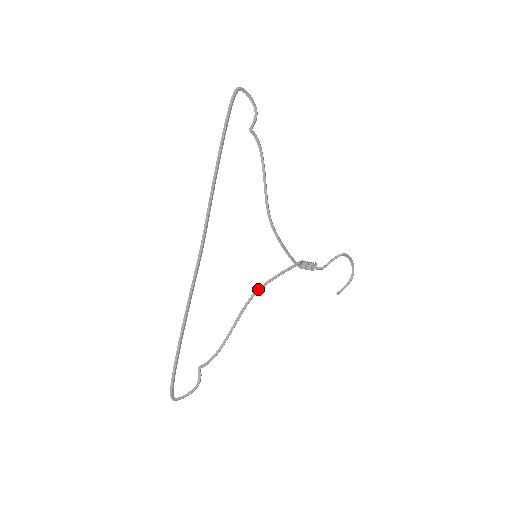
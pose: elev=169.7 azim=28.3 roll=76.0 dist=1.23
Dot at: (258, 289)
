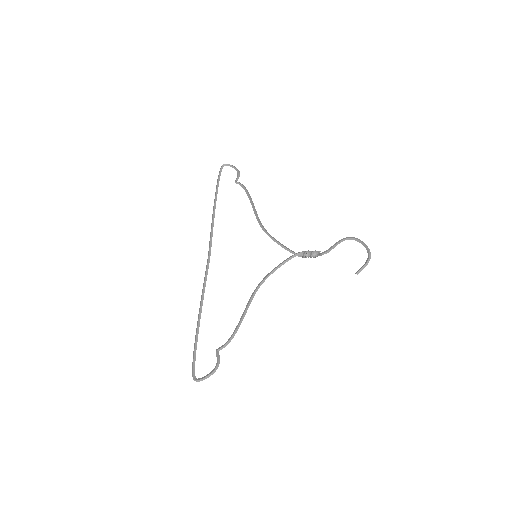
Dot at: (262, 280)
